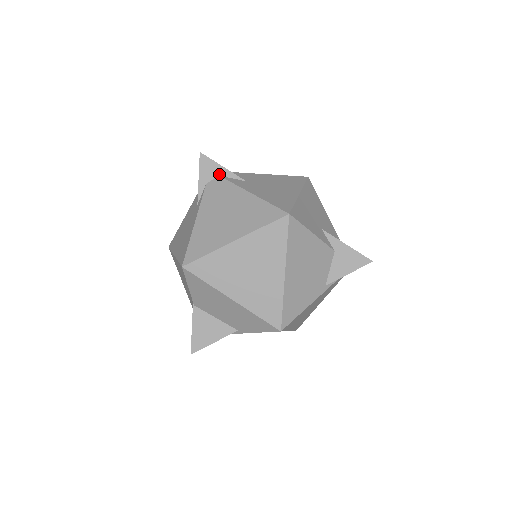
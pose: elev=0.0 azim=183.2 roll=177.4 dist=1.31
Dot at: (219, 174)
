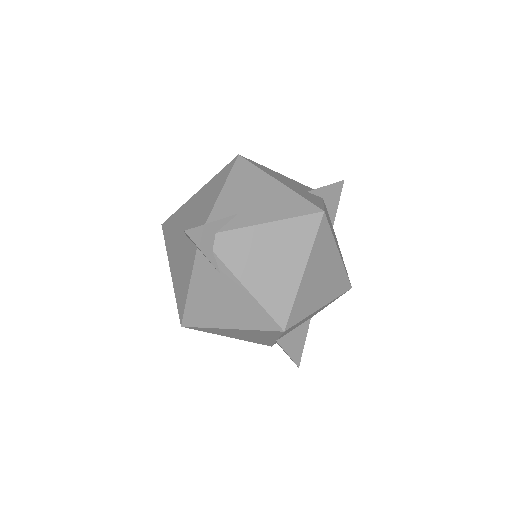
Dot at: (215, 232)
